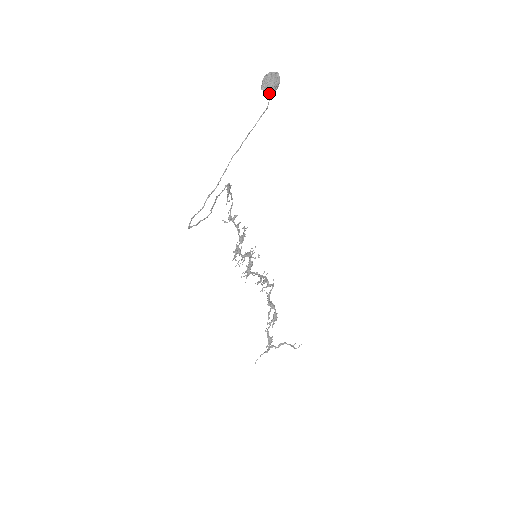
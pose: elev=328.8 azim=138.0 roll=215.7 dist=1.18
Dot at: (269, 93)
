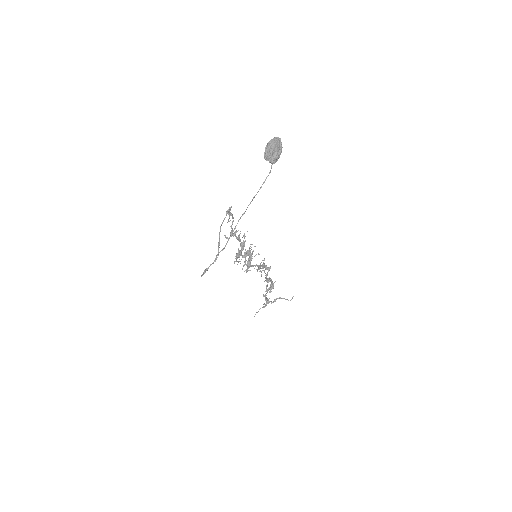
Dot at: (272, 163)
